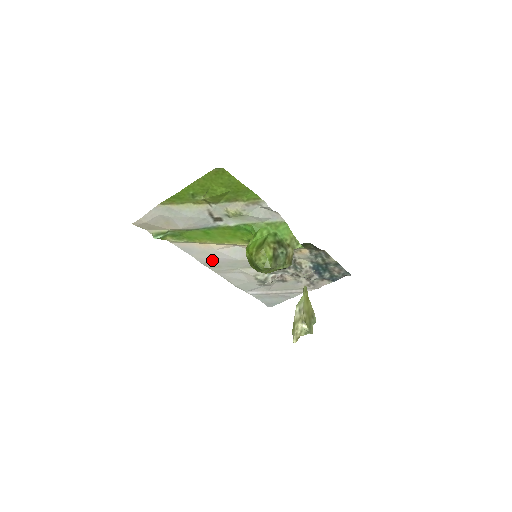
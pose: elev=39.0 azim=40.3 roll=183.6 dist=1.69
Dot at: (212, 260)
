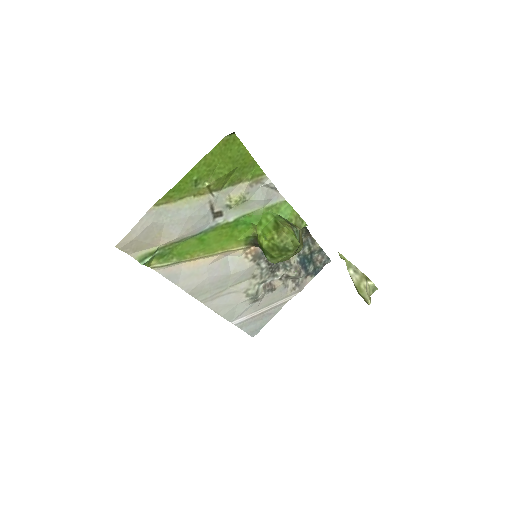
Dot at: (201, 284)
